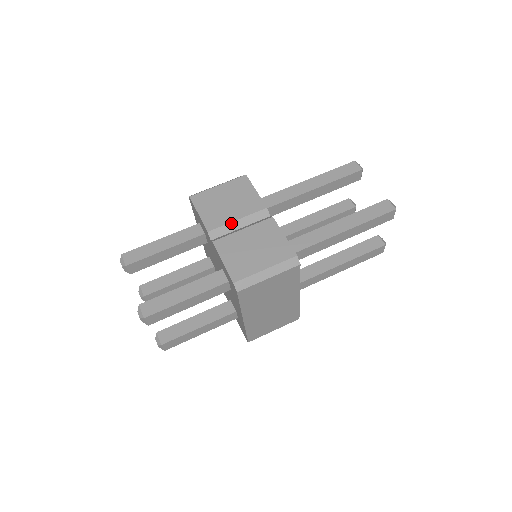
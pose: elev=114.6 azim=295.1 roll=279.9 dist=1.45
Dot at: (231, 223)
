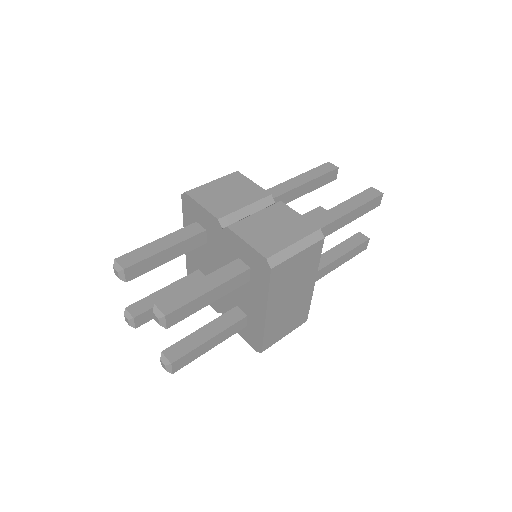
Dot at: (240, 210)
